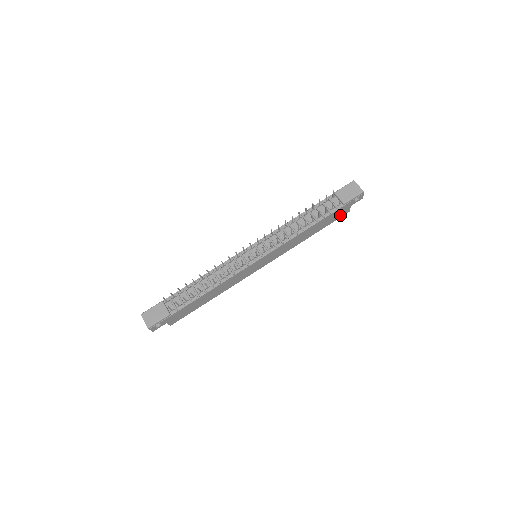
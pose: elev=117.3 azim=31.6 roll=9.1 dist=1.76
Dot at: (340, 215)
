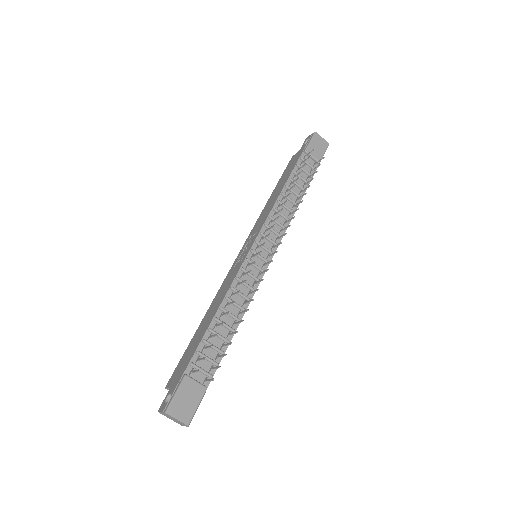
Dot at: occluded
